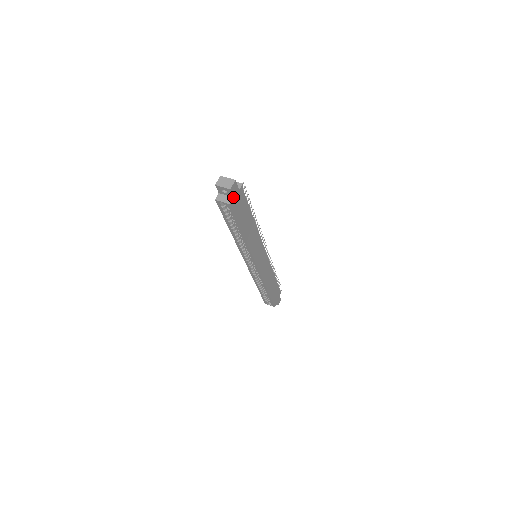
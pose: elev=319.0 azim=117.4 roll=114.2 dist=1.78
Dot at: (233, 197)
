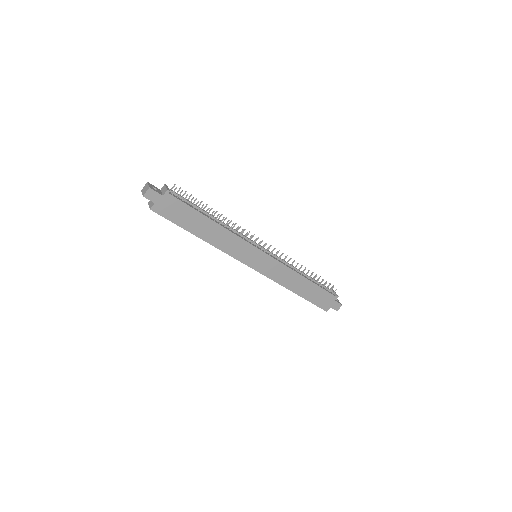
Dot at: (154, 203)
